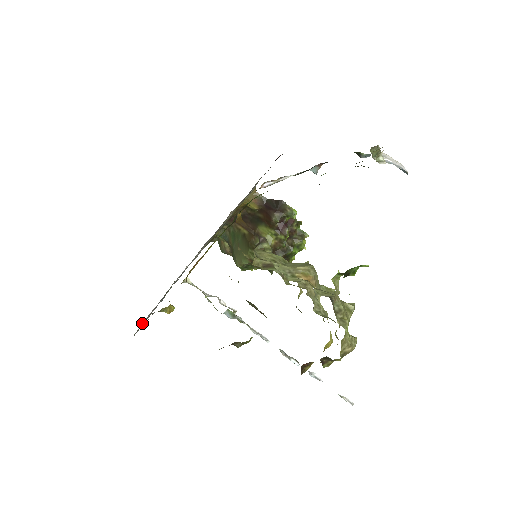
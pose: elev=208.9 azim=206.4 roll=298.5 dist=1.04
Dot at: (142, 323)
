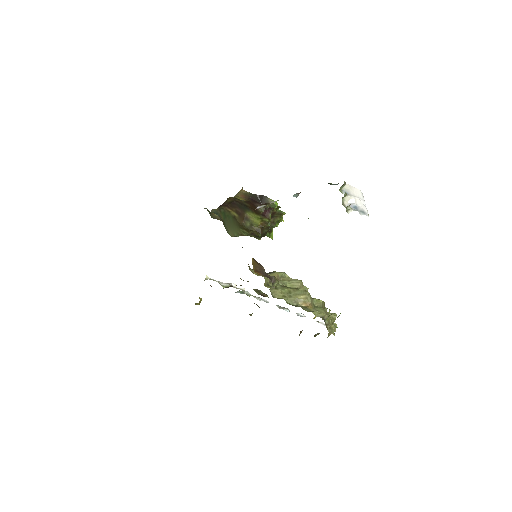
Dot at: occluded
